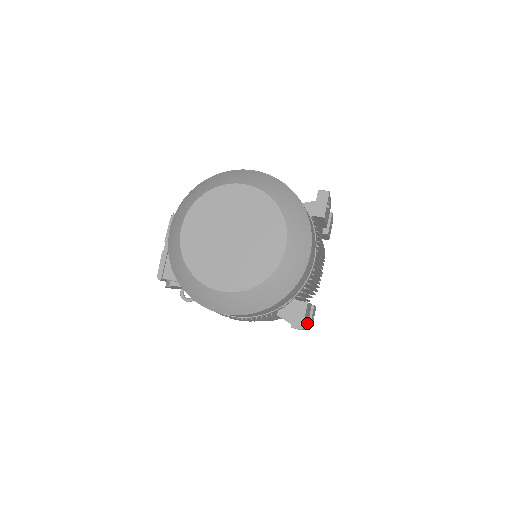
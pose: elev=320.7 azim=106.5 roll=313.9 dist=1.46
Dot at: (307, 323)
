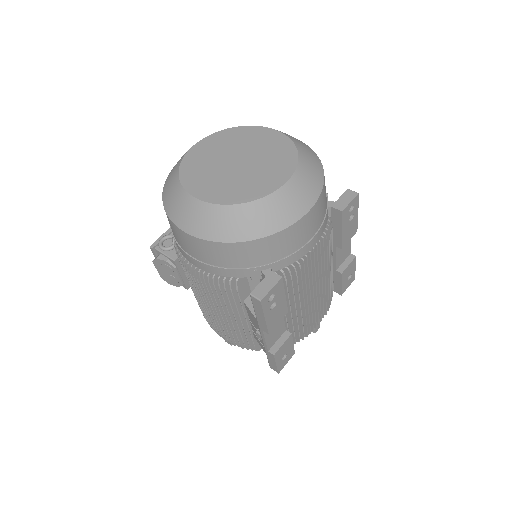
Dot at: (272, 325)
